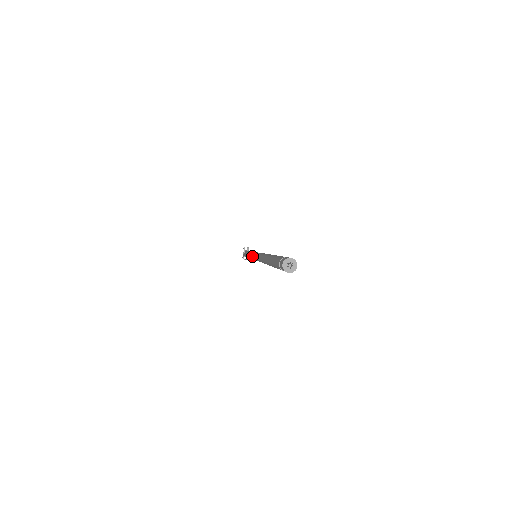
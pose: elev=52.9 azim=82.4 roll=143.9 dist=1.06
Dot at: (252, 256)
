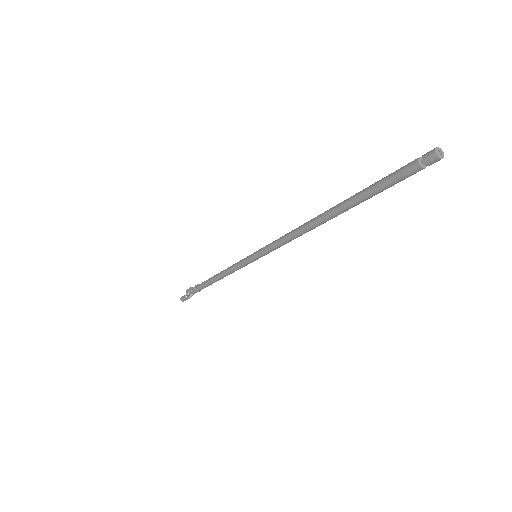
Dot at: (255, 252)
